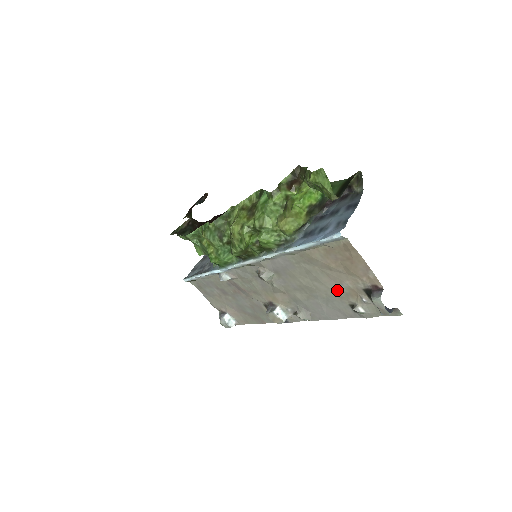
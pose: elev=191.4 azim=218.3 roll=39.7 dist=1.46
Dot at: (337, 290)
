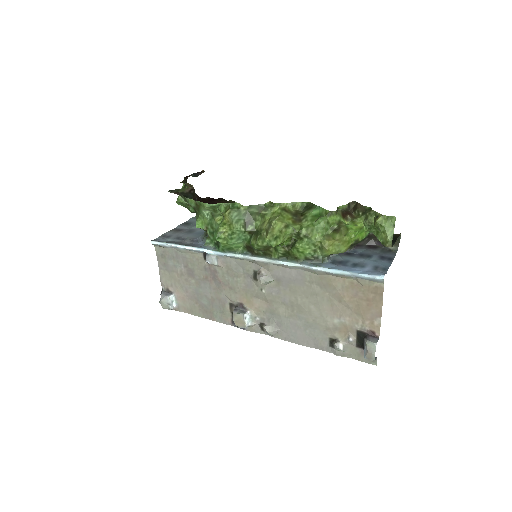
Dot at: (329, 321)
